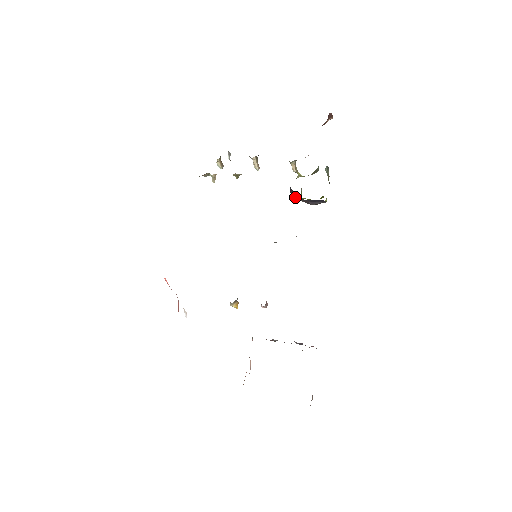
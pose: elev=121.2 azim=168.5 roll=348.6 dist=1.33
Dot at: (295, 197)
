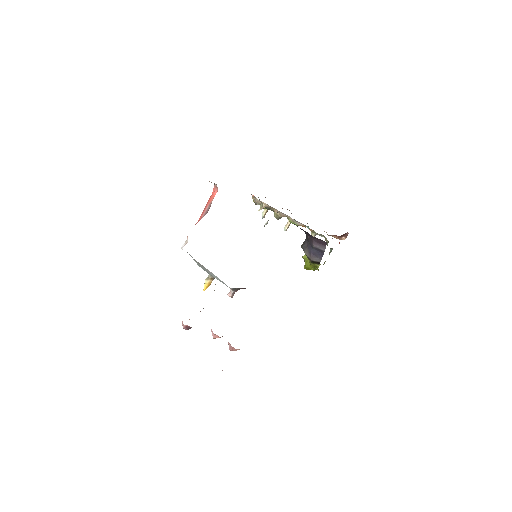
Dot at: (304, 247)
